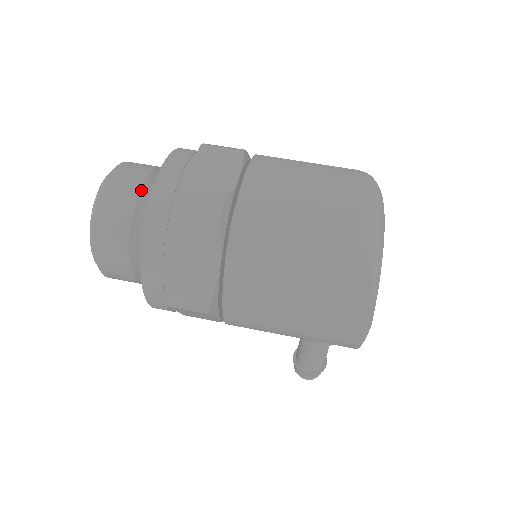
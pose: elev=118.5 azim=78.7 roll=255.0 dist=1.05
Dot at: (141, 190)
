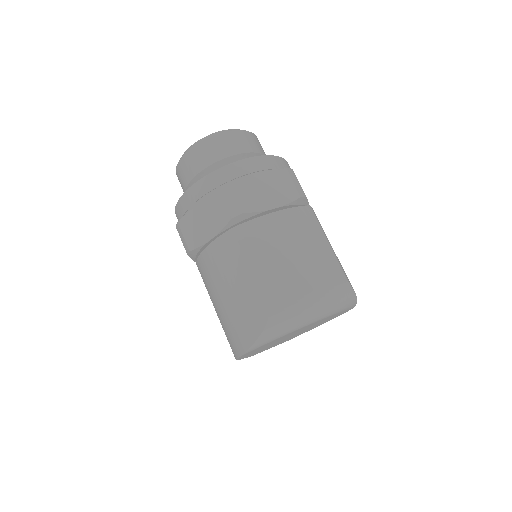
Dot at: (228, 158)
